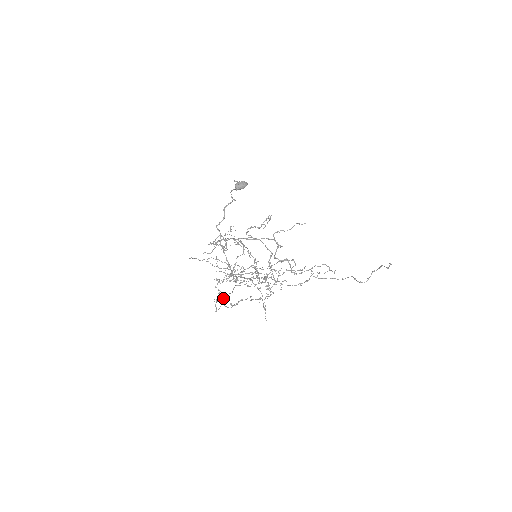
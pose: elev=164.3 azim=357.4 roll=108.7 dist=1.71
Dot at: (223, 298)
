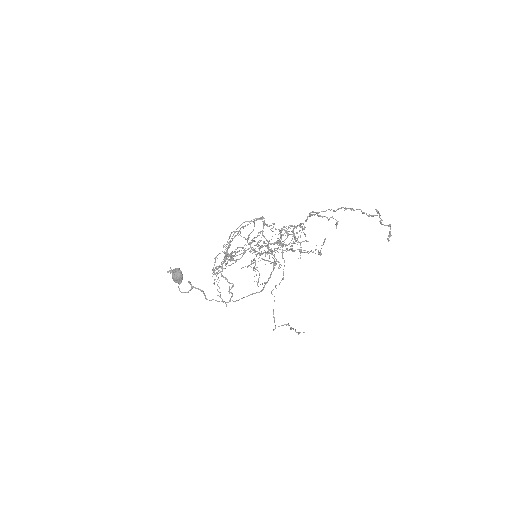
Dot at: occluded
